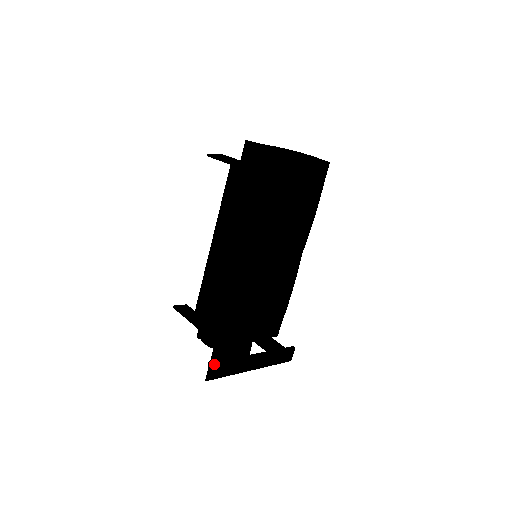
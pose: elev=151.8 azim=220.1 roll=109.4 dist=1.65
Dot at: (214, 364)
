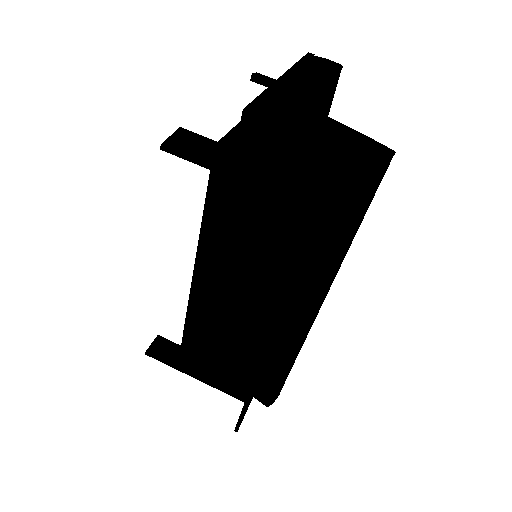
Dot at: occluded
